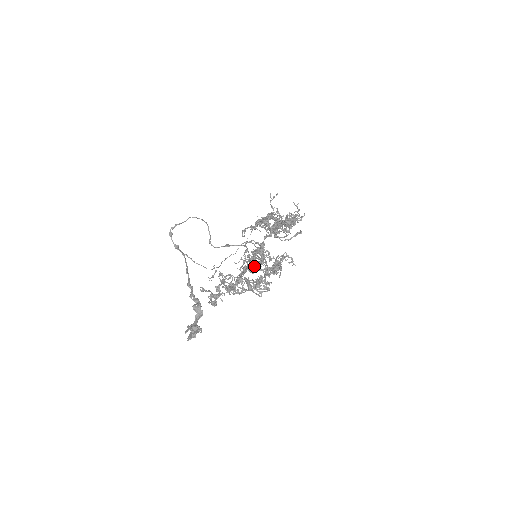
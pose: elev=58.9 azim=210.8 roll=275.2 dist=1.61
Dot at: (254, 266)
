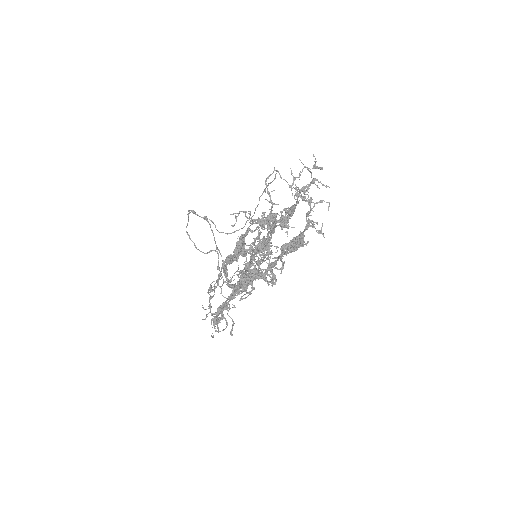
Dot at: occluded
